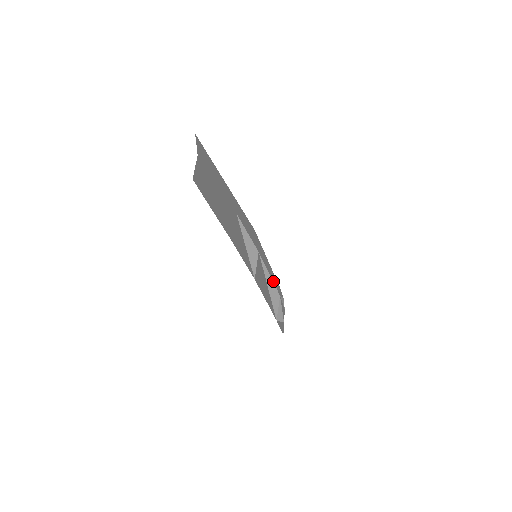
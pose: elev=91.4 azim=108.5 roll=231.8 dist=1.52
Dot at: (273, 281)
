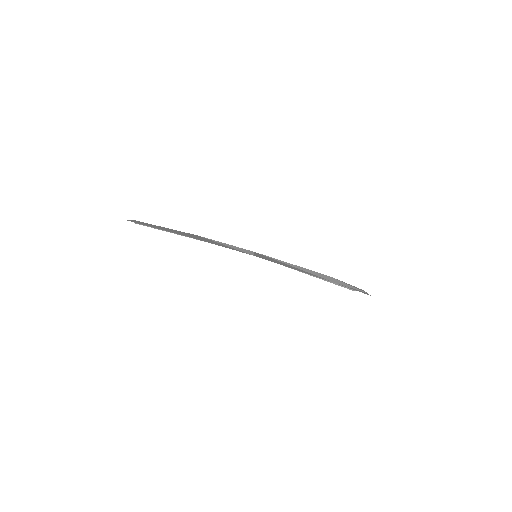
Dot at: occluded
